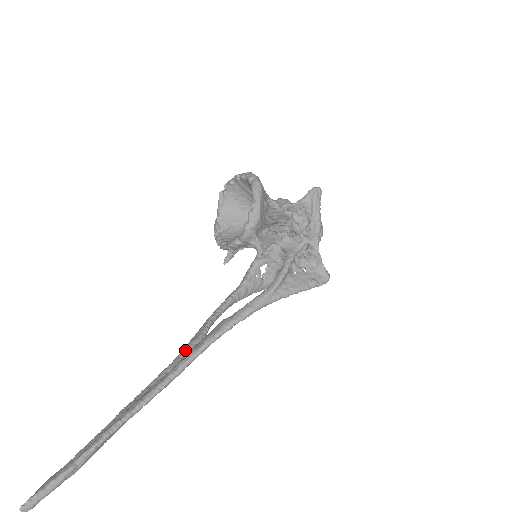
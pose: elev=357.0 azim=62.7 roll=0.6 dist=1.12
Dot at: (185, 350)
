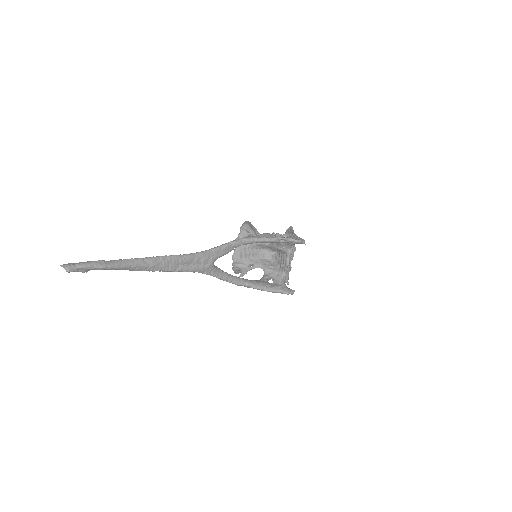
Dot at: occluded
